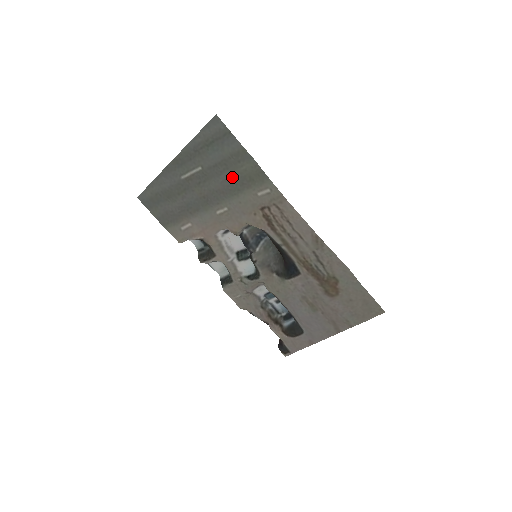
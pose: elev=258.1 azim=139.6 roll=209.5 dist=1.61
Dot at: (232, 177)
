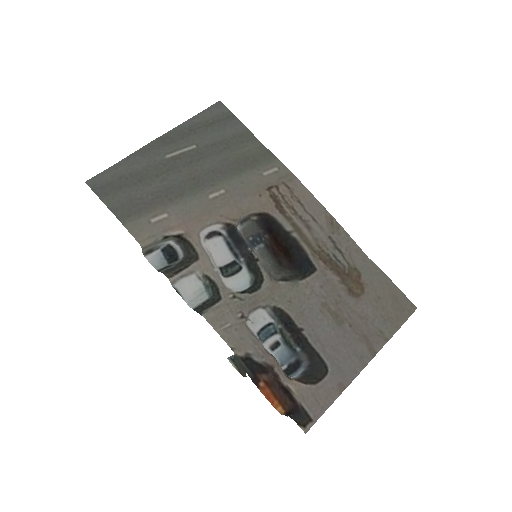
Dot at: (233, 156)
